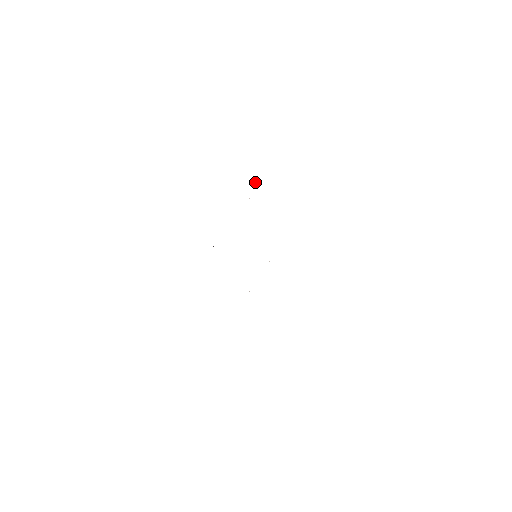
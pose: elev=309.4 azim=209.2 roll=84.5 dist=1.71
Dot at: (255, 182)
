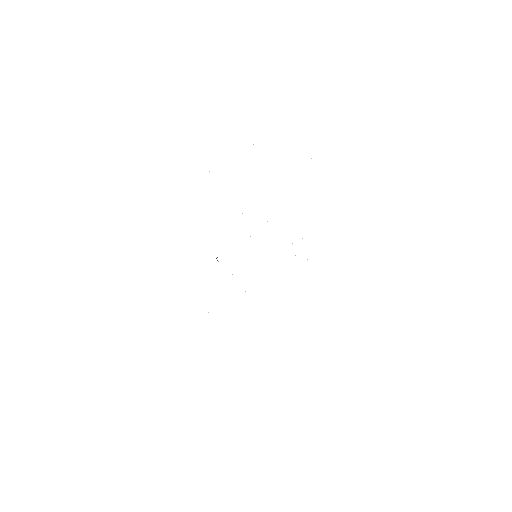
Dot at: occluded
